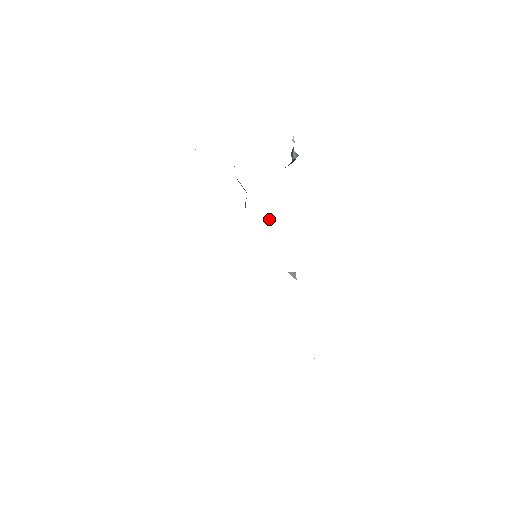
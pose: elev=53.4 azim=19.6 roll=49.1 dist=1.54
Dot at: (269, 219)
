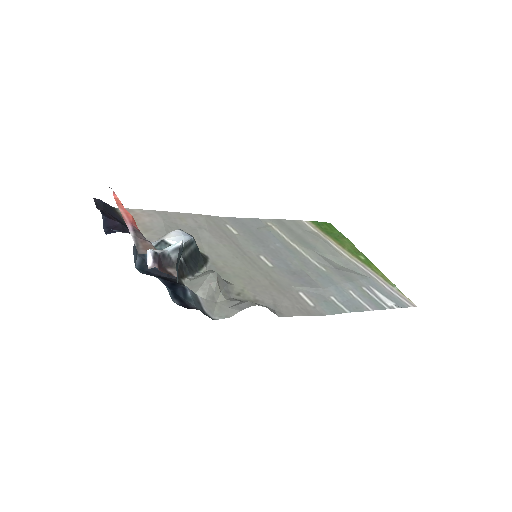
Dot at: (217, 285)
